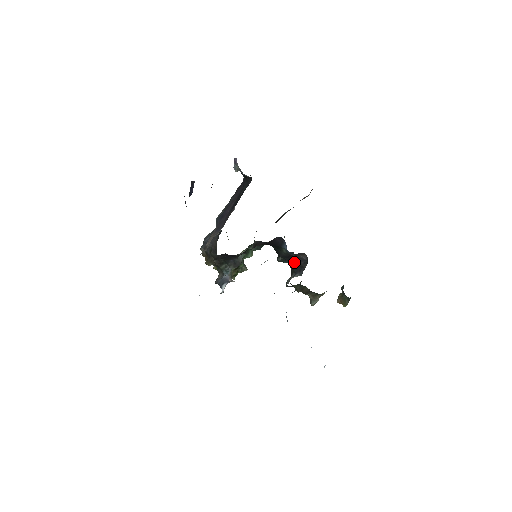
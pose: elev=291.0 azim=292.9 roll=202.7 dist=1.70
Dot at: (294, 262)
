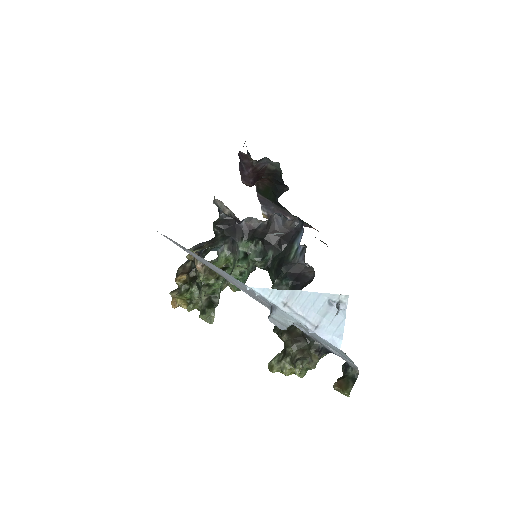
Dot at: (294, 285)
